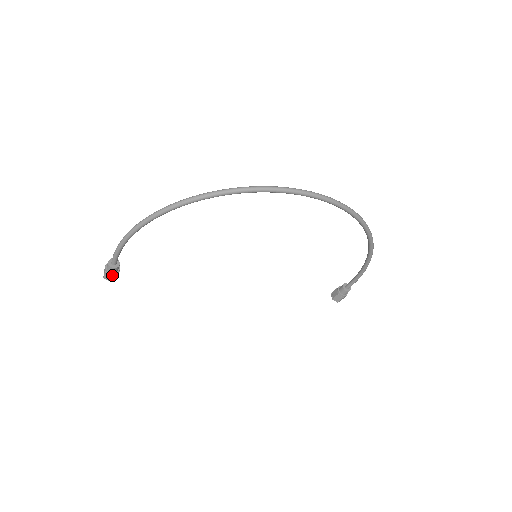
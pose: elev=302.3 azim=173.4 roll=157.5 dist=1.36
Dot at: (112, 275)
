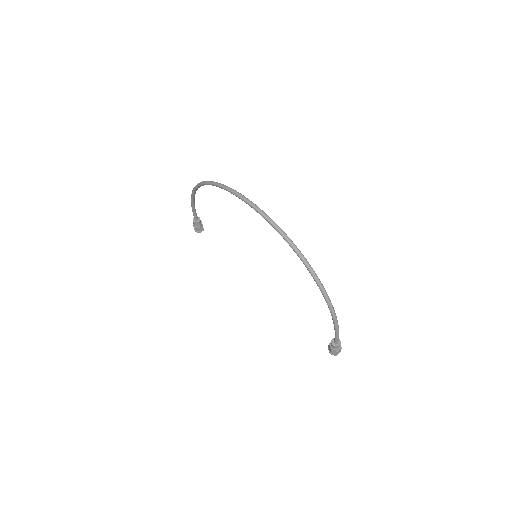
Dot at: (194, 227)
